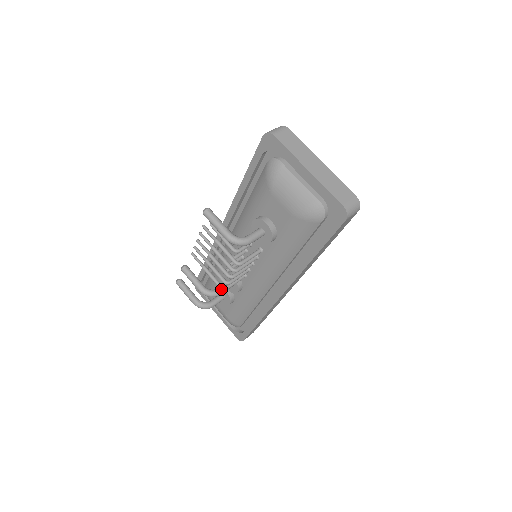
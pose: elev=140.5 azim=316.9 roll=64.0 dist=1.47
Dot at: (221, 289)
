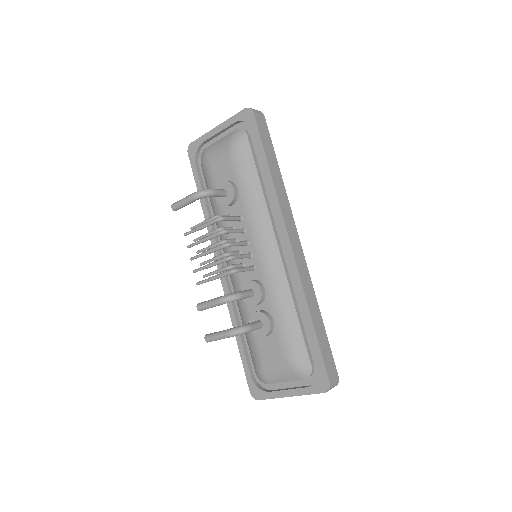
Dot at: (231, 272)
